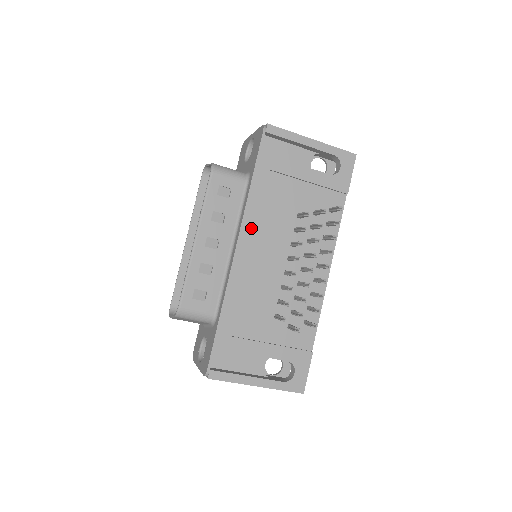
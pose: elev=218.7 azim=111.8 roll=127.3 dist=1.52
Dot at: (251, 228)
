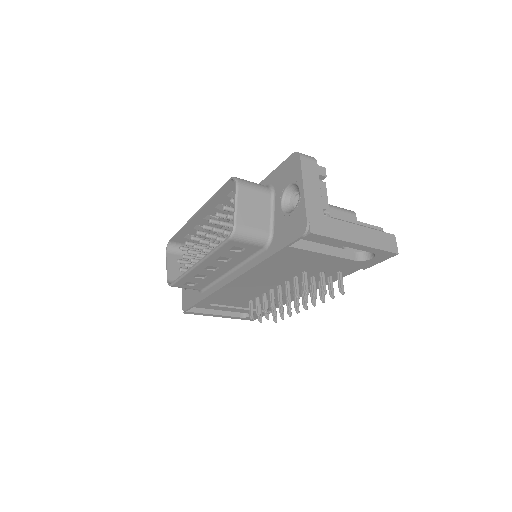
Dot at: (251, 276)
